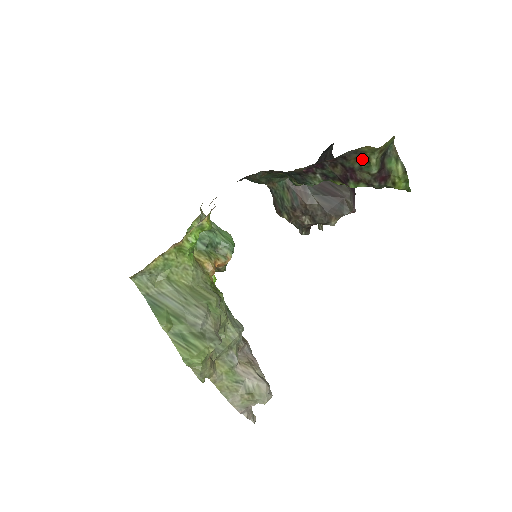
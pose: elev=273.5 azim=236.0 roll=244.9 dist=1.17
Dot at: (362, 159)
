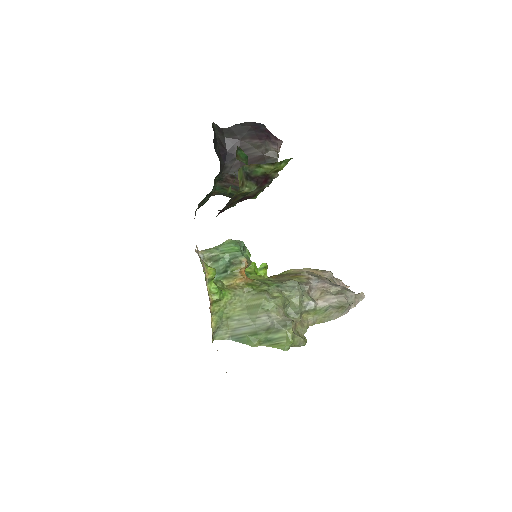
Dot at: (239, 196)
